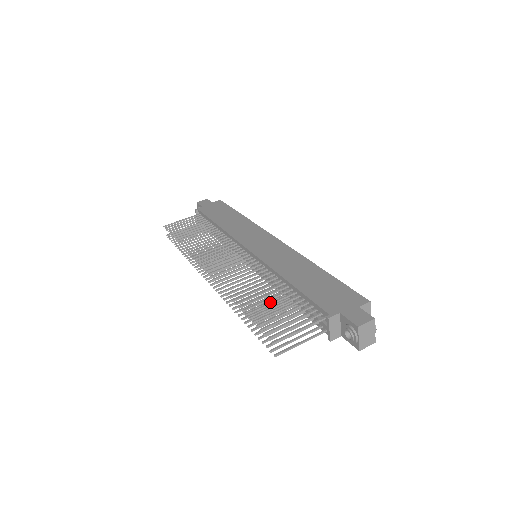
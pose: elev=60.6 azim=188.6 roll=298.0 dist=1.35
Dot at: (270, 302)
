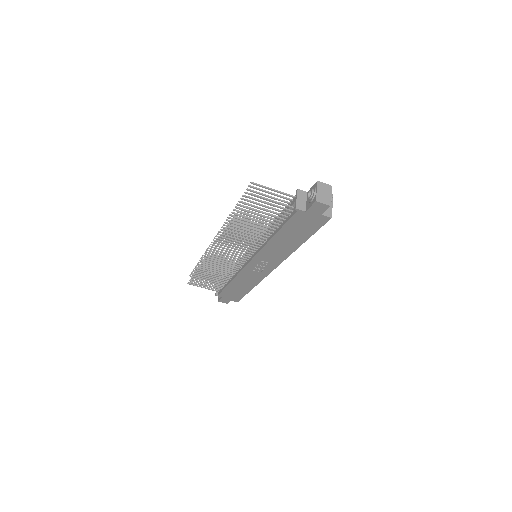
Dot at: occluded
